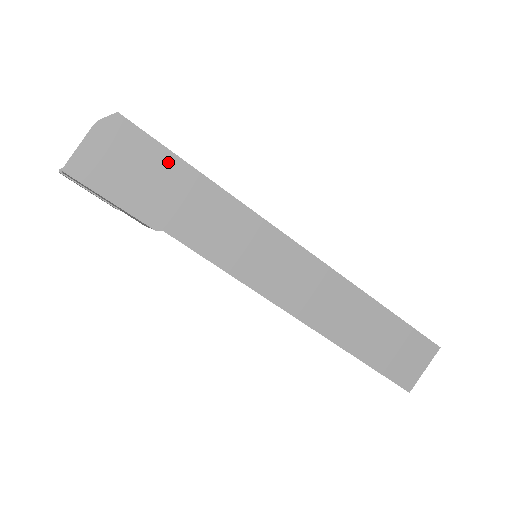
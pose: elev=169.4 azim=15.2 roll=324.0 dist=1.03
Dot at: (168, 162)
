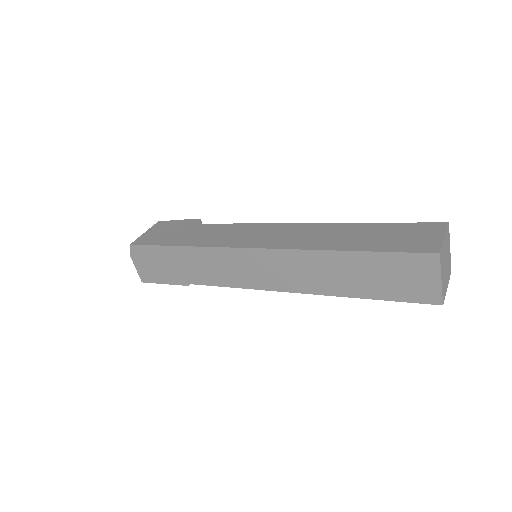
Dot at: (161, 251)
